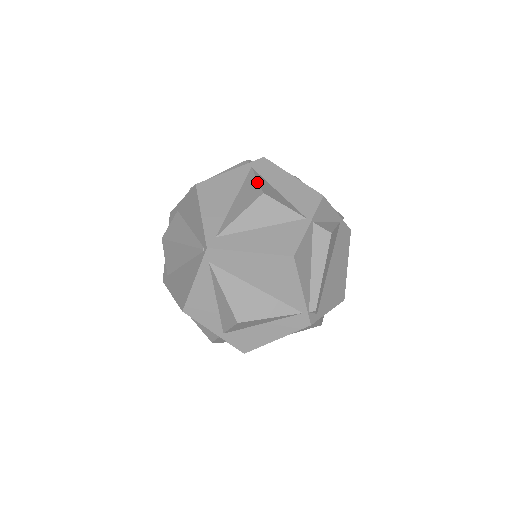
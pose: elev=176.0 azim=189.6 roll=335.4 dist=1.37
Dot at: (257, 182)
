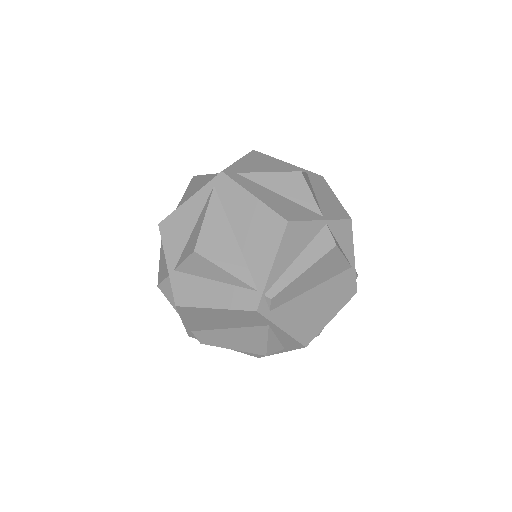
Dot at: occluded
